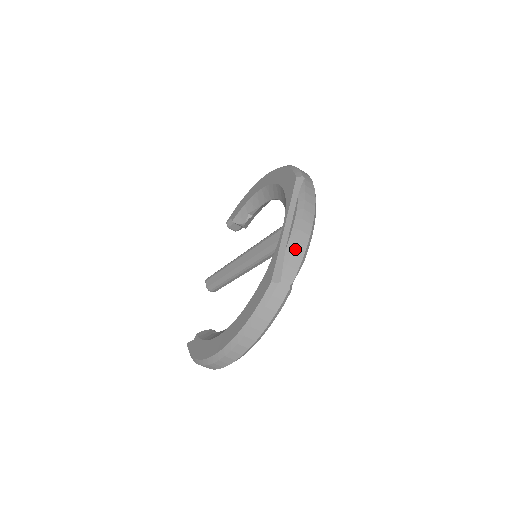
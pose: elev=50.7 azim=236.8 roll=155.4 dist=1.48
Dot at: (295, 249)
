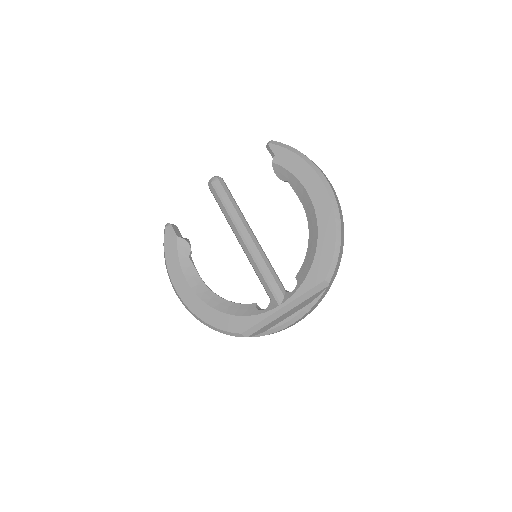
Dot at: occluded
